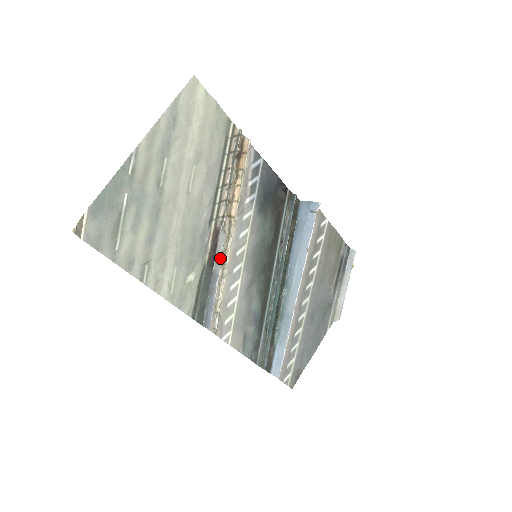
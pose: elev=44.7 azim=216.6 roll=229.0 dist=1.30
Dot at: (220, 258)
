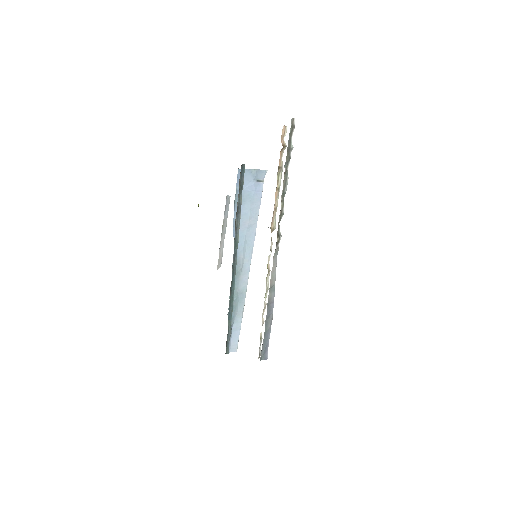
Dot at: occluded
